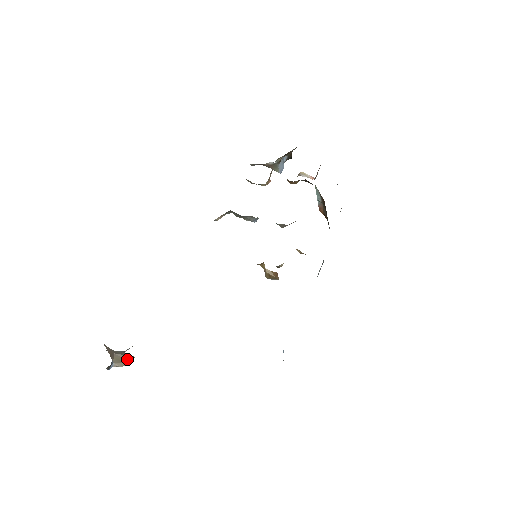
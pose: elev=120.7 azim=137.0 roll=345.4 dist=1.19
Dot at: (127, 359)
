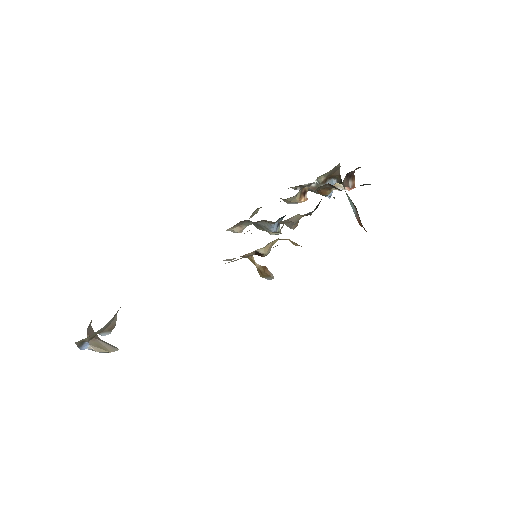
Dot at: (108, 348)
